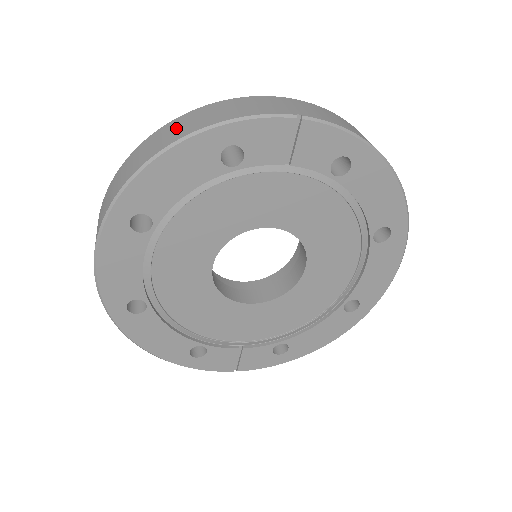
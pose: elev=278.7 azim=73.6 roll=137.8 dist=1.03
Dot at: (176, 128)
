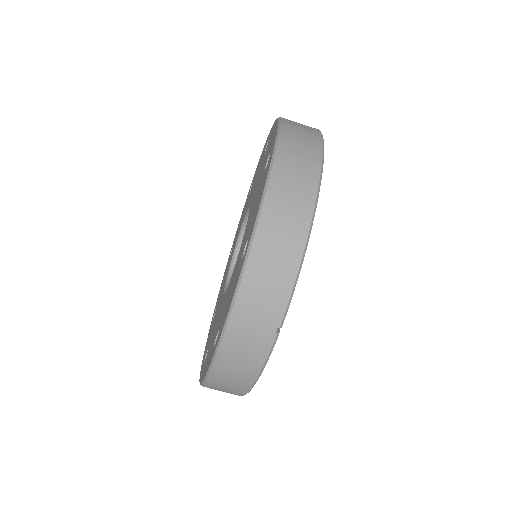
Dot at: (226, 387)
